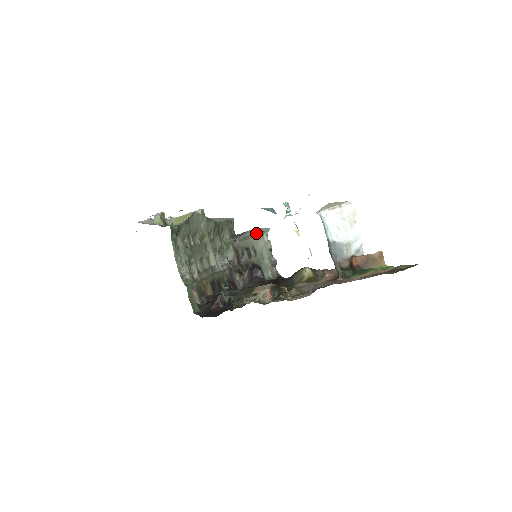
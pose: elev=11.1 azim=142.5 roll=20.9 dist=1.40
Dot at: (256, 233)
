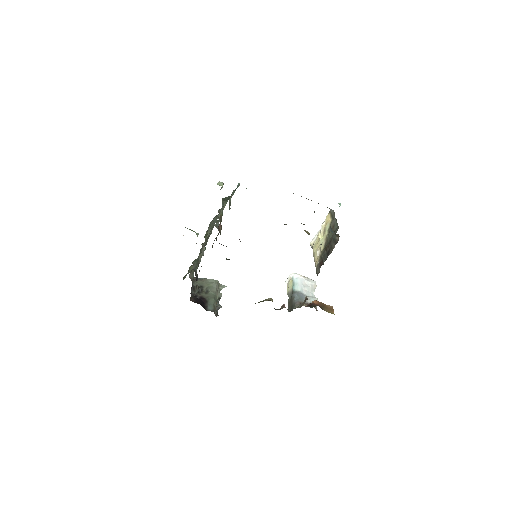
Dot at: (217, 281)
